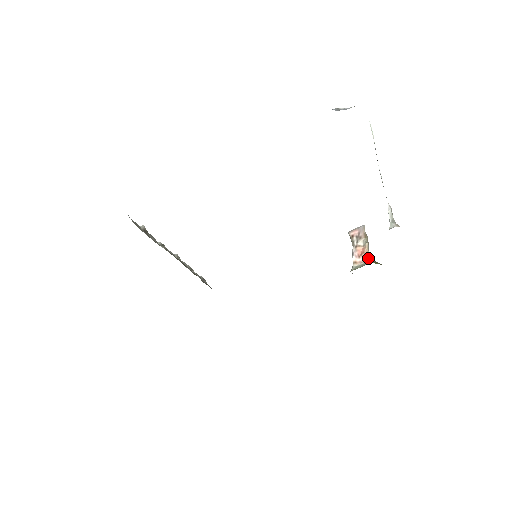
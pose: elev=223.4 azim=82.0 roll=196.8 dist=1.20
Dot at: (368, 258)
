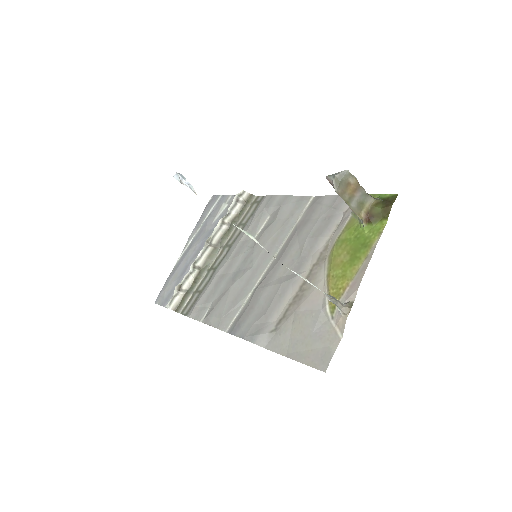
Dot at: (359, 218)
